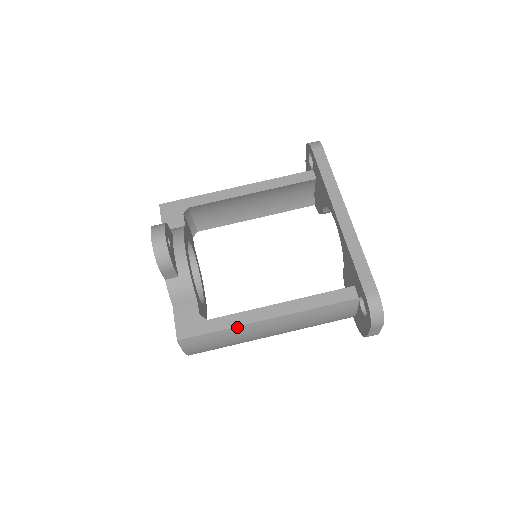
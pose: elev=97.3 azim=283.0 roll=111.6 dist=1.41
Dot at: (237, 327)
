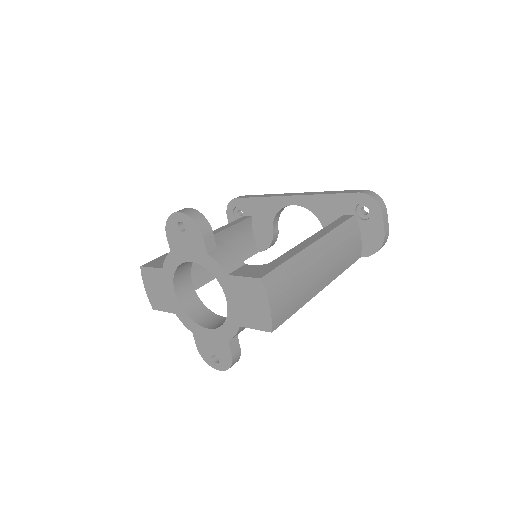
Dot at: (298, 254)
